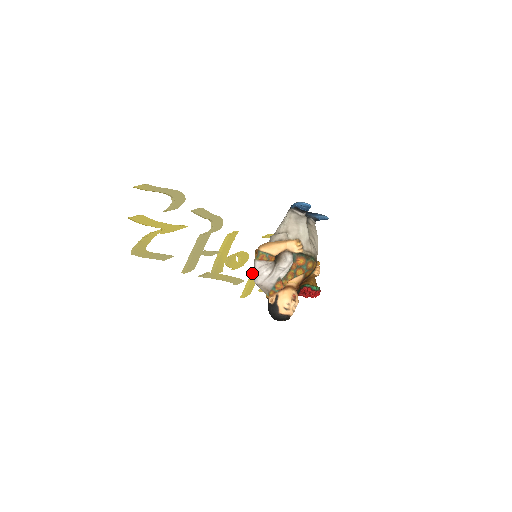
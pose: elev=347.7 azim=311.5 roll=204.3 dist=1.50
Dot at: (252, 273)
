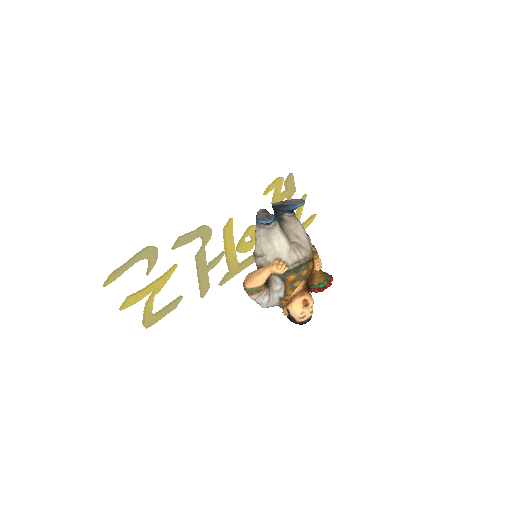
Dot at: occluded
